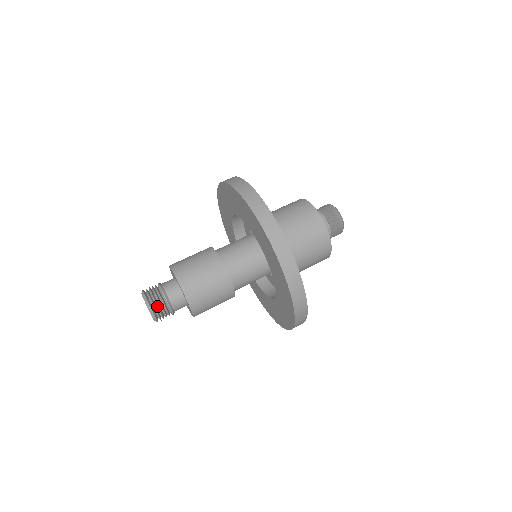
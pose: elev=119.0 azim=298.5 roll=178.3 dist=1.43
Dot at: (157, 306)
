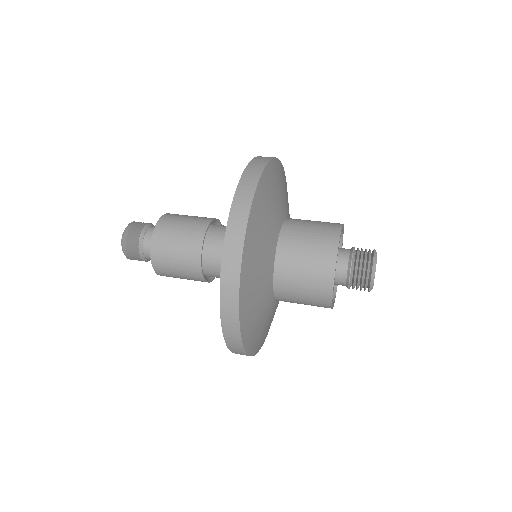
Dot at: (139, 223)
